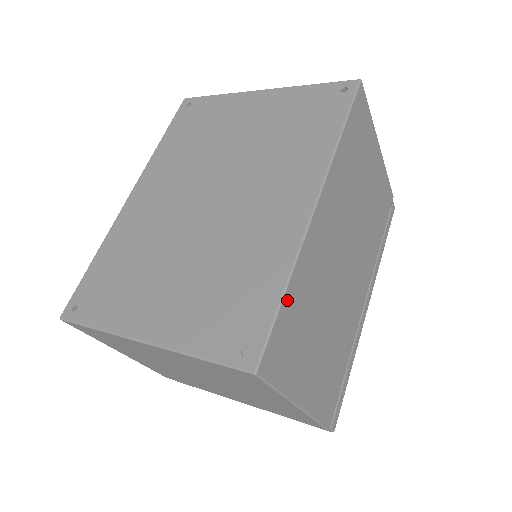
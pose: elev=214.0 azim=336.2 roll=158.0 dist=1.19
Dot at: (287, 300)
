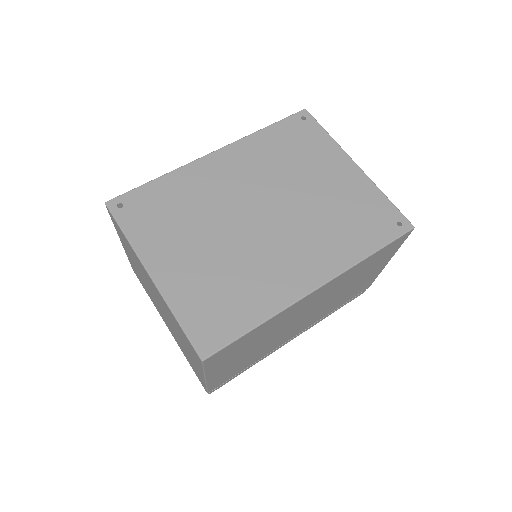
Dot at: (253, 331)
